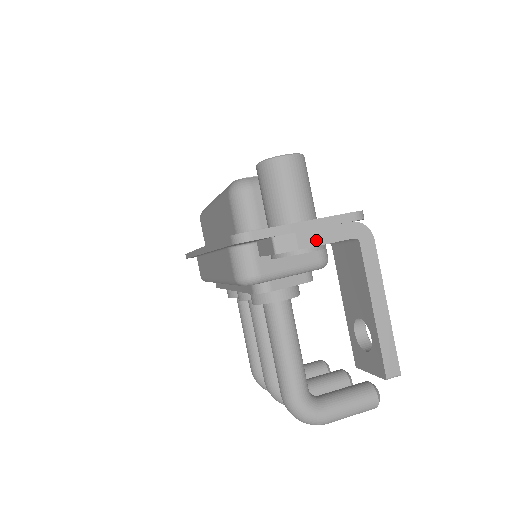
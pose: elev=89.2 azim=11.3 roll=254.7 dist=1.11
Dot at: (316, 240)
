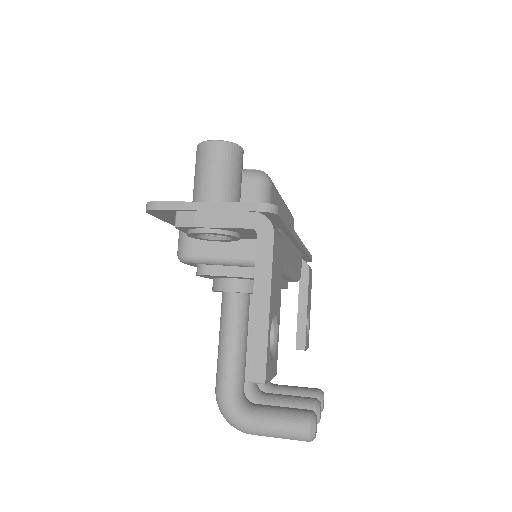
Dot at: (213, 222)
